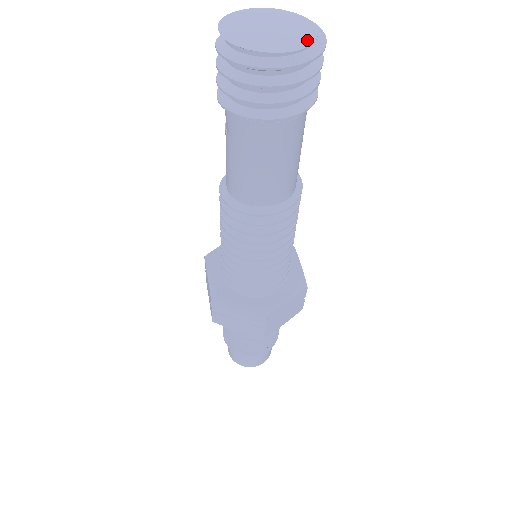
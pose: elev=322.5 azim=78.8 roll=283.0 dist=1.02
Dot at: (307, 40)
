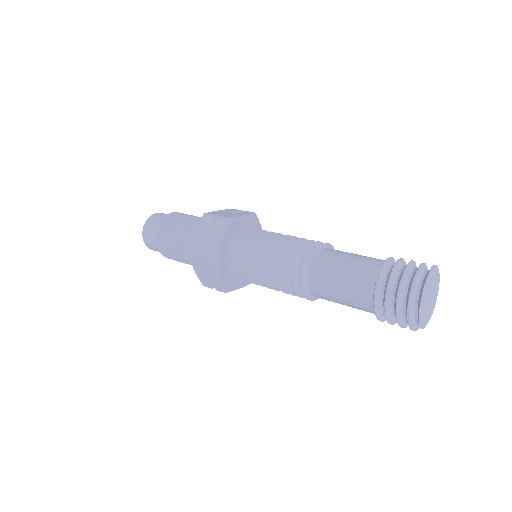
Dot at: occluded
